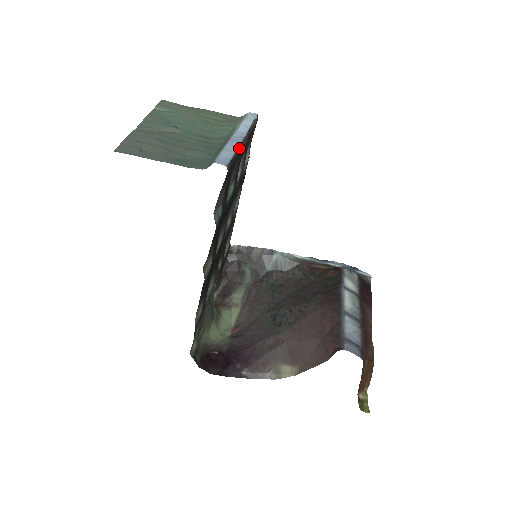
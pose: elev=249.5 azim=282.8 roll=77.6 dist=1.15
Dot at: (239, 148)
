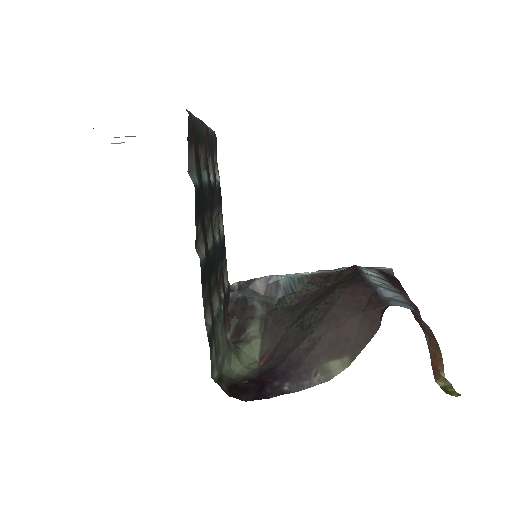
Dot at: (198, 119)
